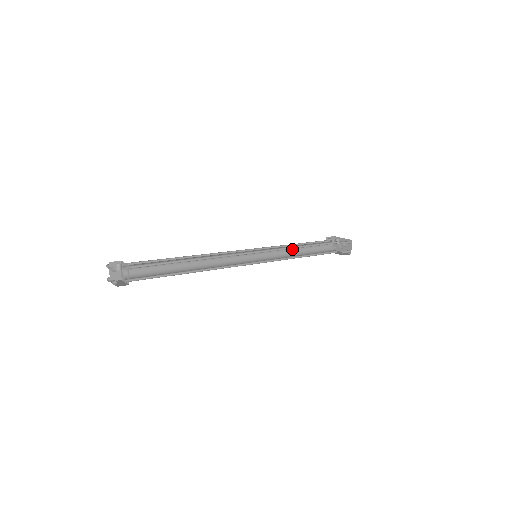
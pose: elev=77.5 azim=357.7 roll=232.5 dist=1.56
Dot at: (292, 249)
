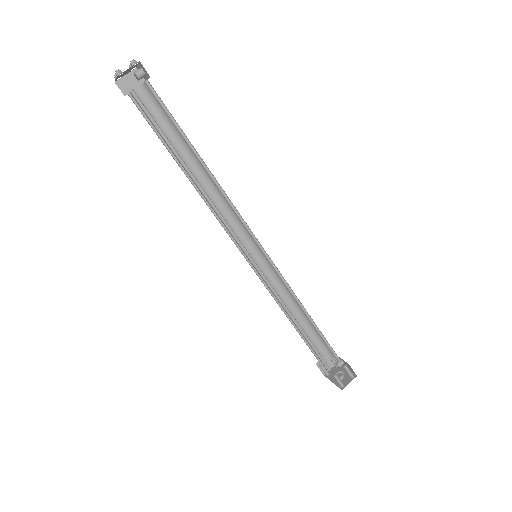
Dot at: (291, 307)
